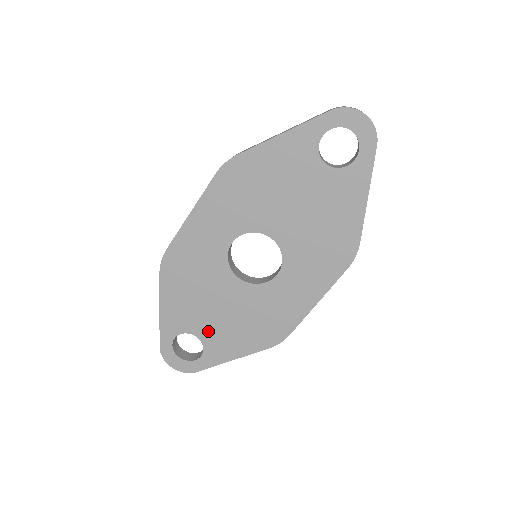
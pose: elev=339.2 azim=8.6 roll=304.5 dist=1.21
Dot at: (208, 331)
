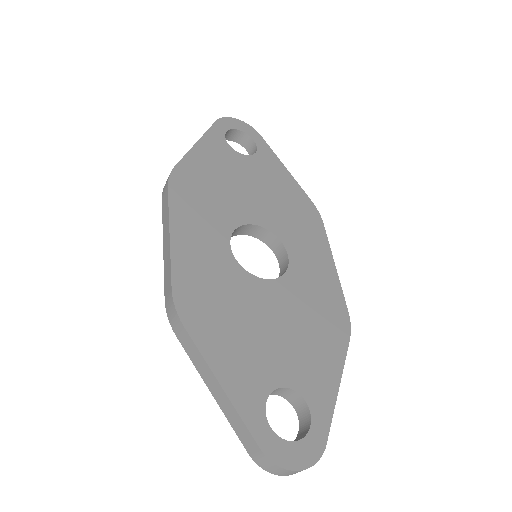
Dot at: (289, 368)
